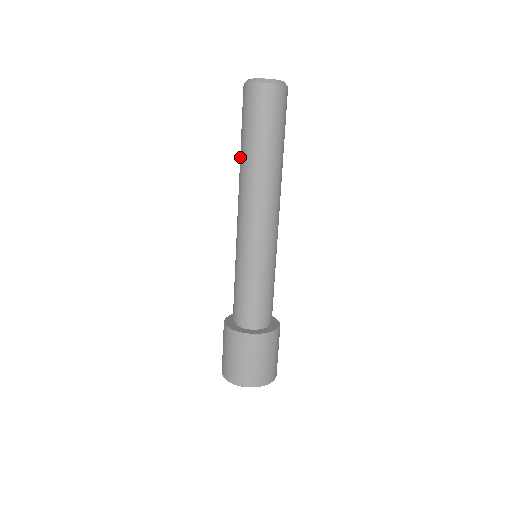
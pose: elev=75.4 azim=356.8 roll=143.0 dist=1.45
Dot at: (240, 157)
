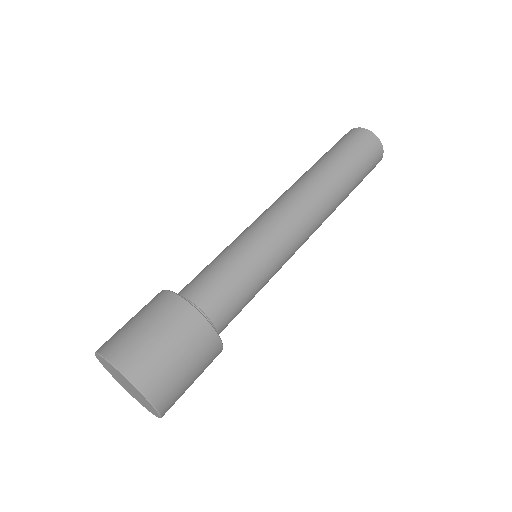
Dot at: (321, 165)
